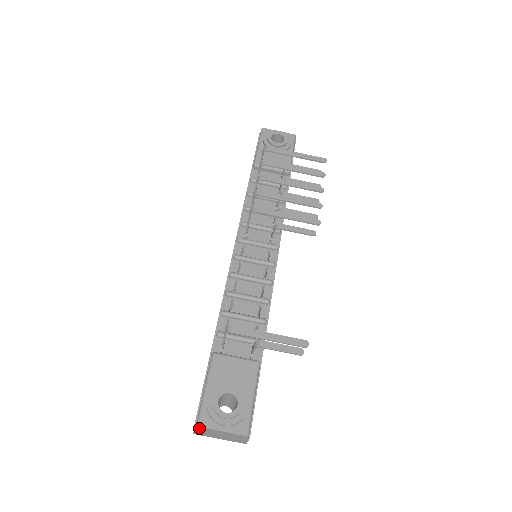
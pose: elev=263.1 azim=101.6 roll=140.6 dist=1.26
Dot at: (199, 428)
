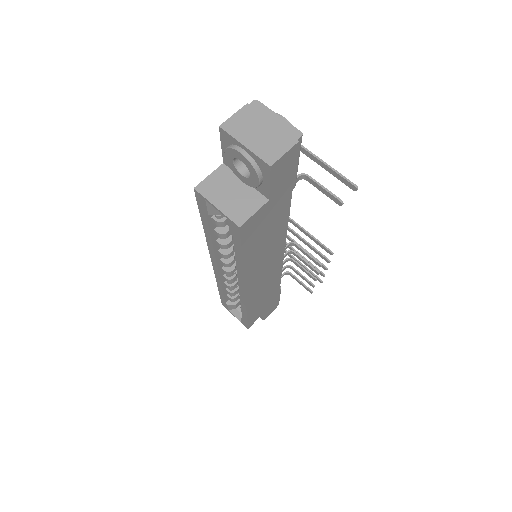
Dot at: (254, 105)
